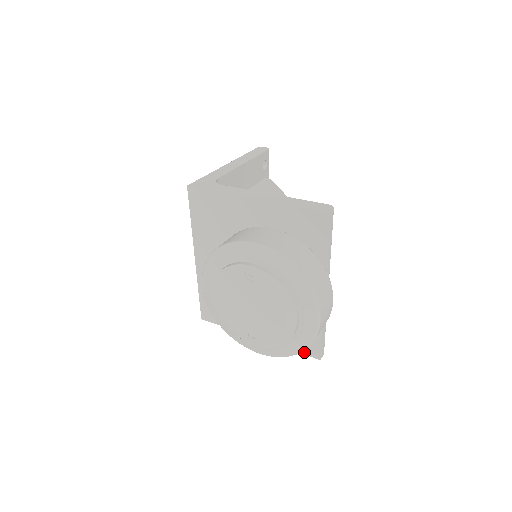
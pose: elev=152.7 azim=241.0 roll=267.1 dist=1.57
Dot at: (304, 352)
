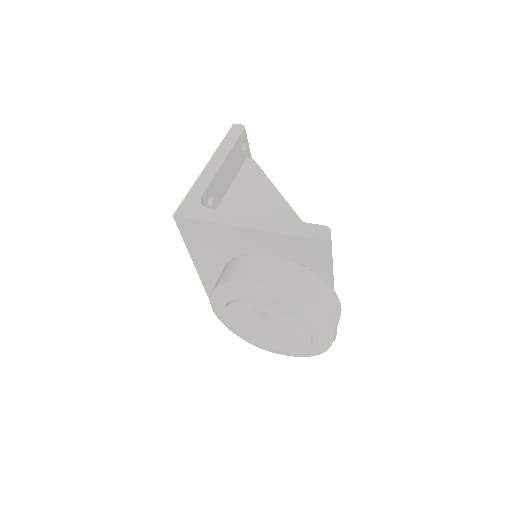
Dot at: occluded
